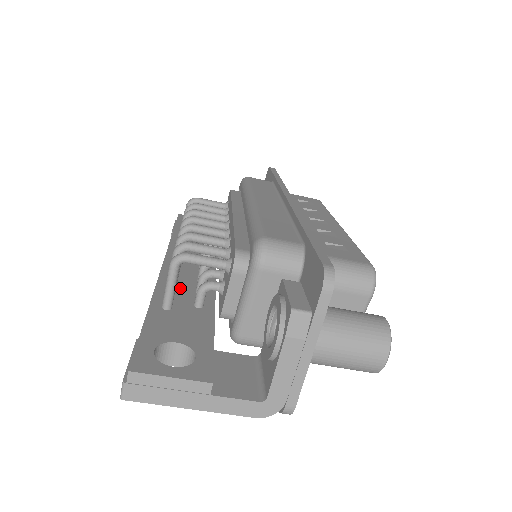
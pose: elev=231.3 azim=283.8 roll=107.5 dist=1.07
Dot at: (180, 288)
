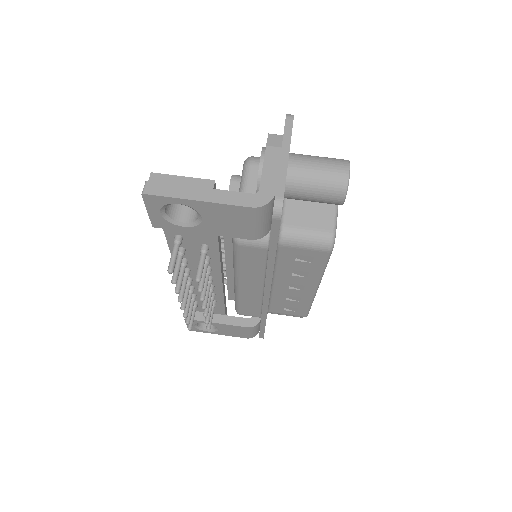
Dot at: occluded
